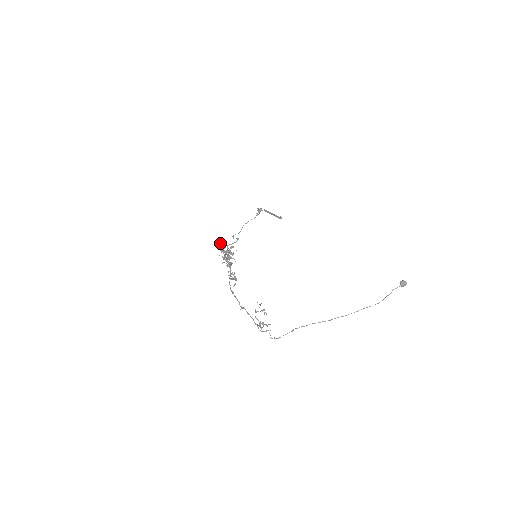
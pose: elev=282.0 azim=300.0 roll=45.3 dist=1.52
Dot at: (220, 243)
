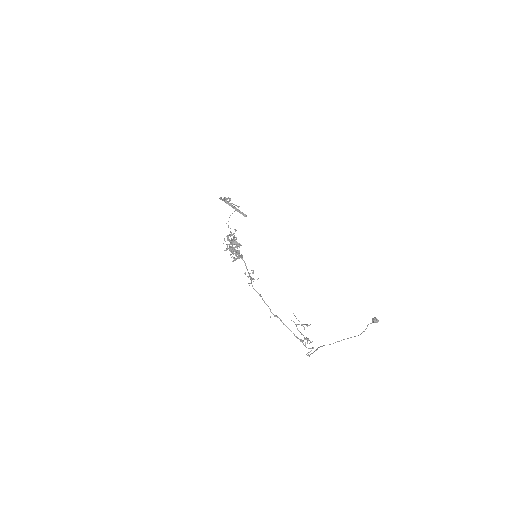
Dot at: occluded
